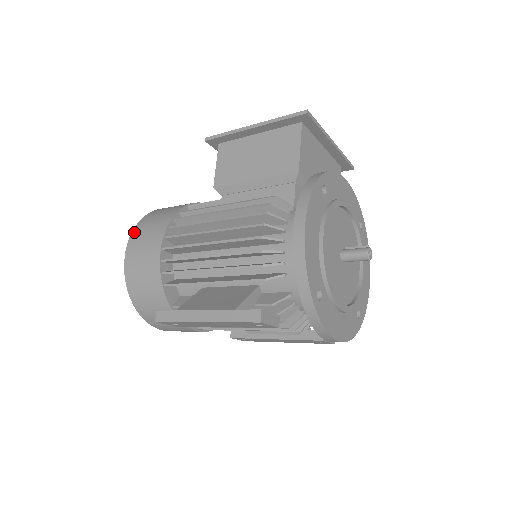
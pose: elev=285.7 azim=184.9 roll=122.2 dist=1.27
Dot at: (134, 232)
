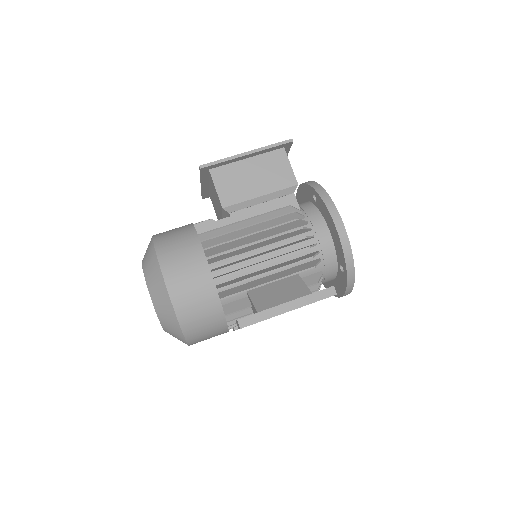
Dot at: (163, 263)
